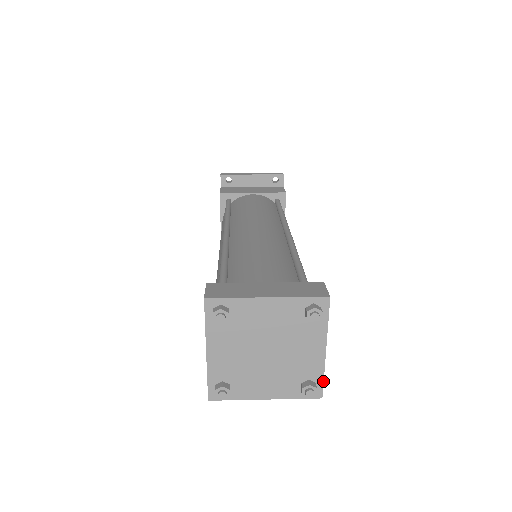
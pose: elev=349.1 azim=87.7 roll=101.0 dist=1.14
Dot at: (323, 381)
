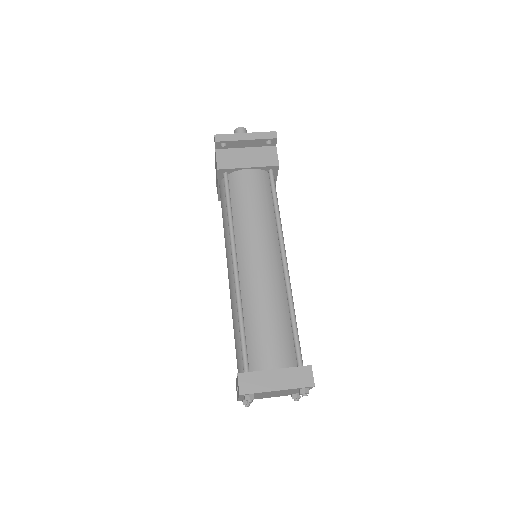
Dot at: occluded
